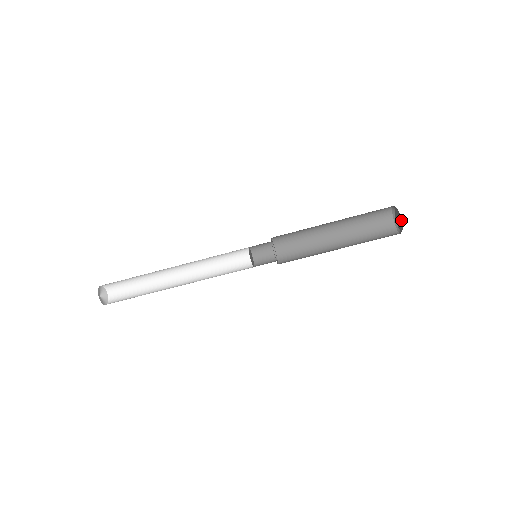
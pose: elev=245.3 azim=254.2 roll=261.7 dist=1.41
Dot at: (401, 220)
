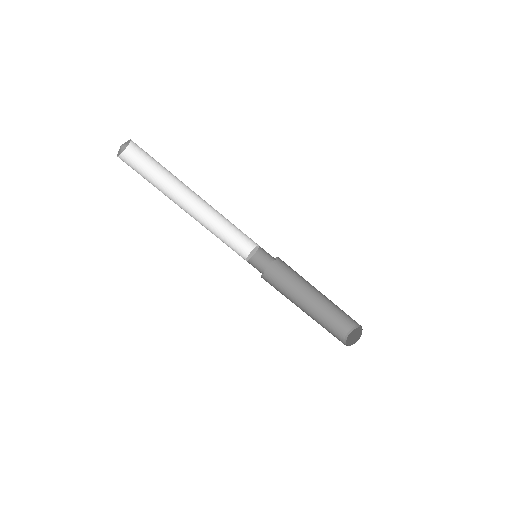
Dot at: occluded
